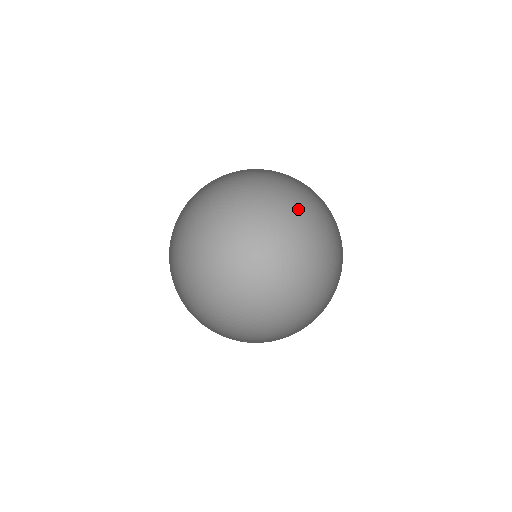
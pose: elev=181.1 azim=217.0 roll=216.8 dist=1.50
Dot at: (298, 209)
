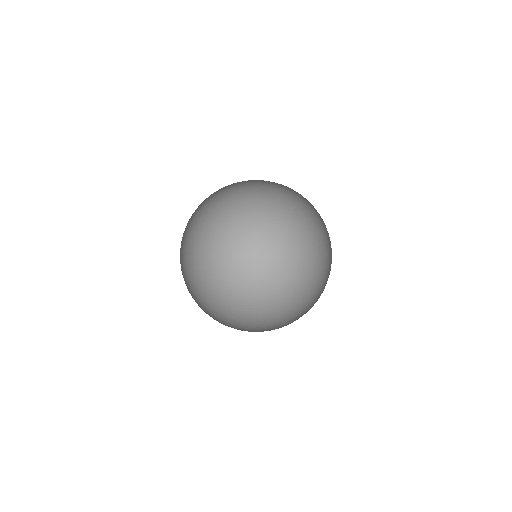
Dot at: occluded
